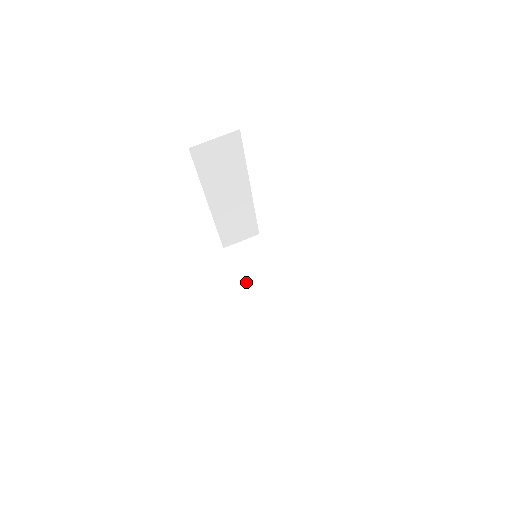
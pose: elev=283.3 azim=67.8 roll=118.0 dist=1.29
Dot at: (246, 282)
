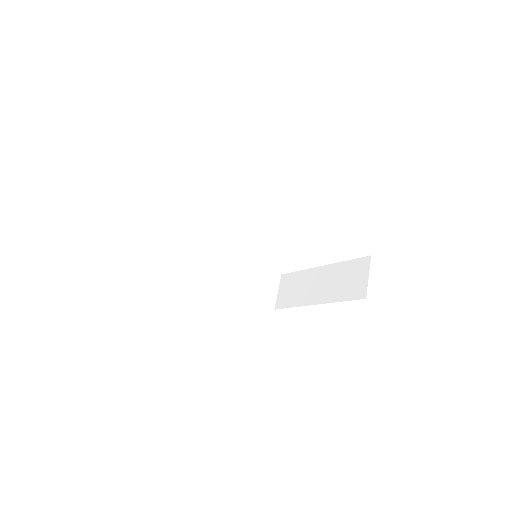
Dot at: (304, 298)
